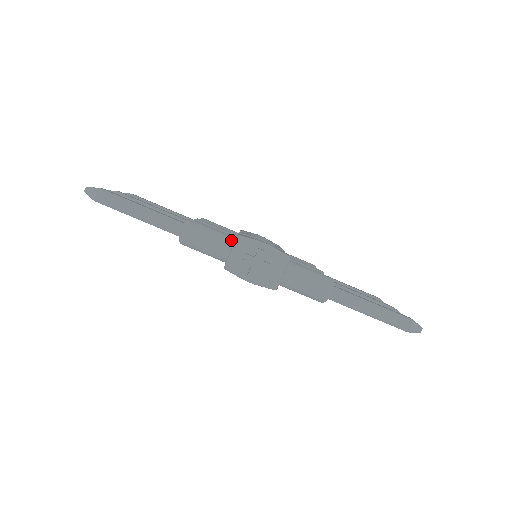
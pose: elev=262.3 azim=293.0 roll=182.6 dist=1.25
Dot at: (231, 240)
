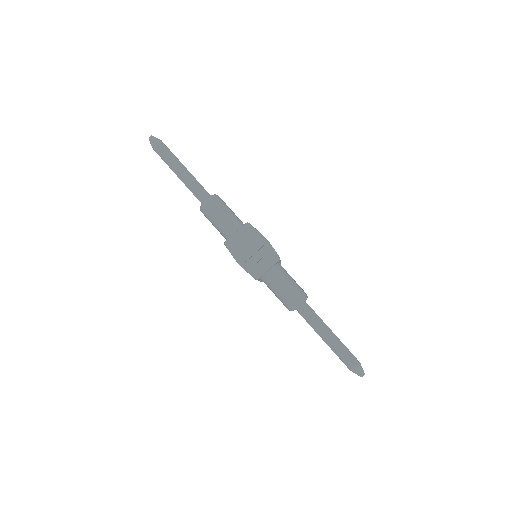
Dot at: (240, 224)
